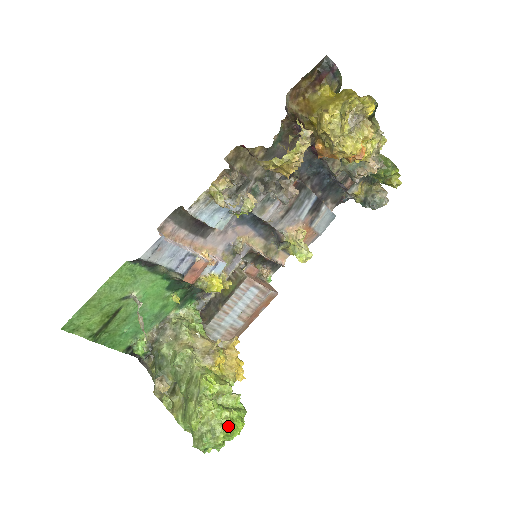
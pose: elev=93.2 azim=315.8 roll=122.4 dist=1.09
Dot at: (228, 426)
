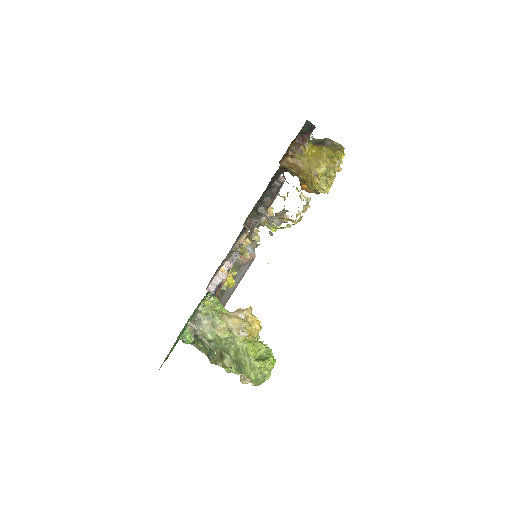
Dot at: (271, 369)
